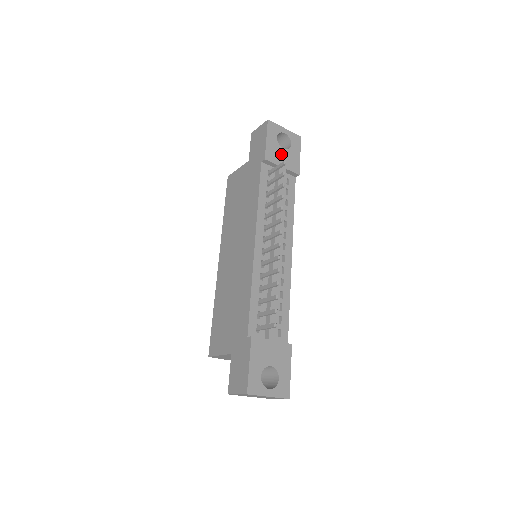
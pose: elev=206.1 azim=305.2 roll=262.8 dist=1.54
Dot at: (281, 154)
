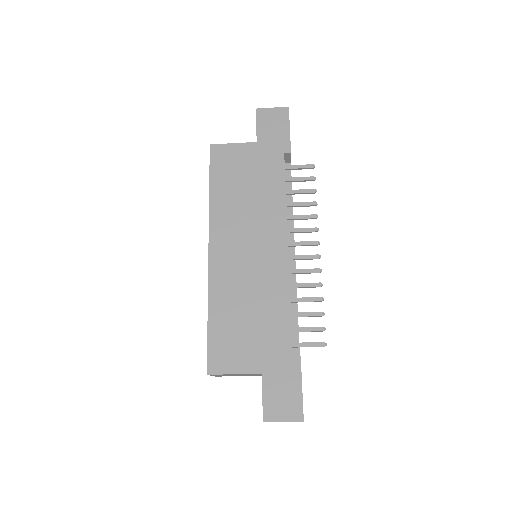
Dot at: occluded
